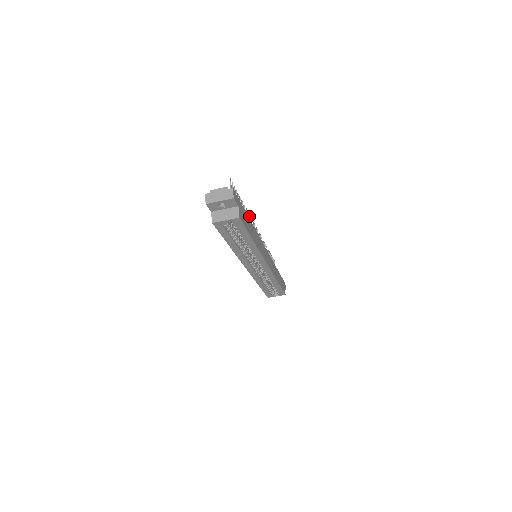
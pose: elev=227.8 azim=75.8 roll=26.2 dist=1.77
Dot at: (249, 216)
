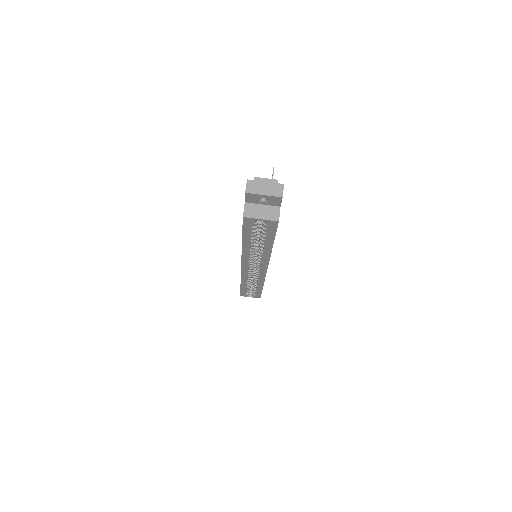
Dot at: occluded
